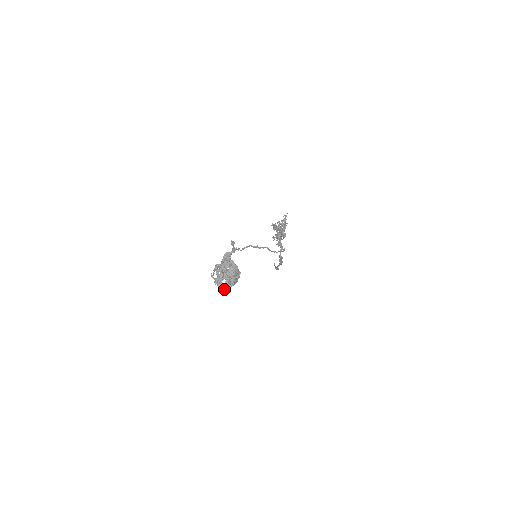
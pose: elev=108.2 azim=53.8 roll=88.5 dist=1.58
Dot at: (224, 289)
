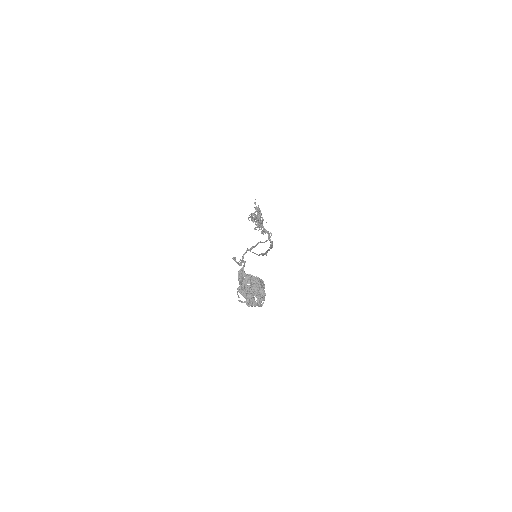
Dot at: (260, 305)
